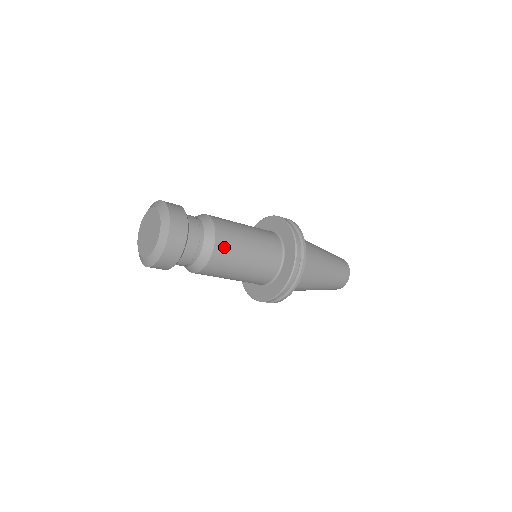
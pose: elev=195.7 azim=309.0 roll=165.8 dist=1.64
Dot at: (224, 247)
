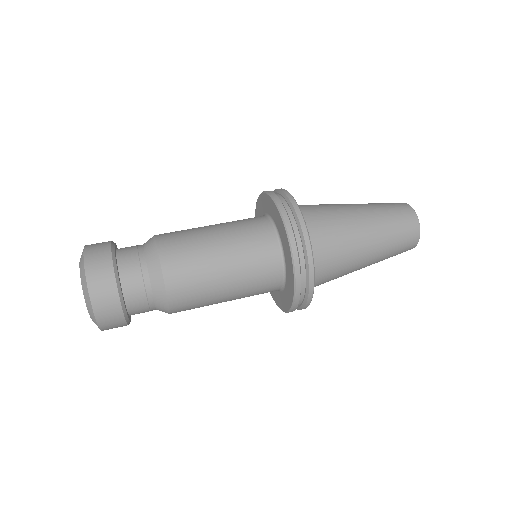
Dot at: (181, 283)
